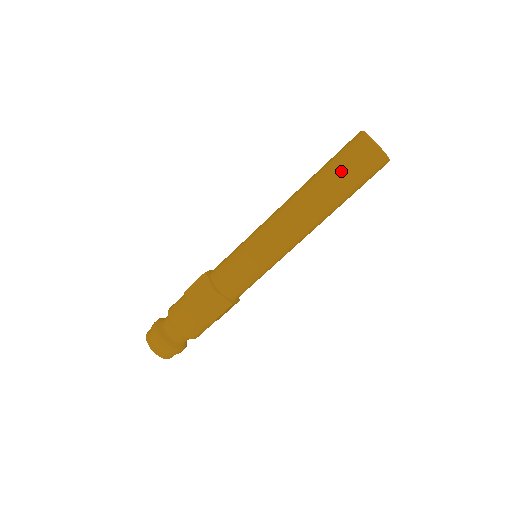
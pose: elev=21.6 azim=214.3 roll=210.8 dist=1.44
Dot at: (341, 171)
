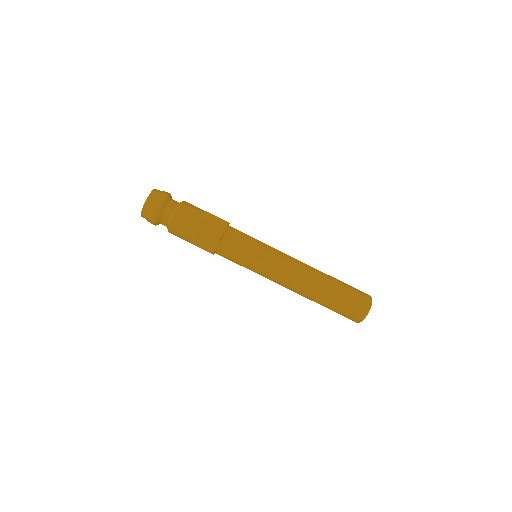
Dot at: (343, 297)
